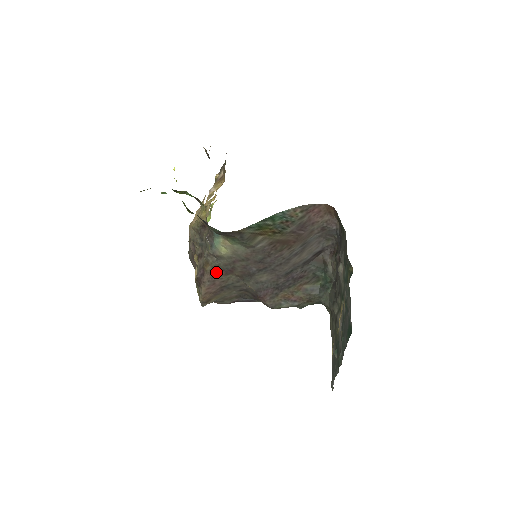
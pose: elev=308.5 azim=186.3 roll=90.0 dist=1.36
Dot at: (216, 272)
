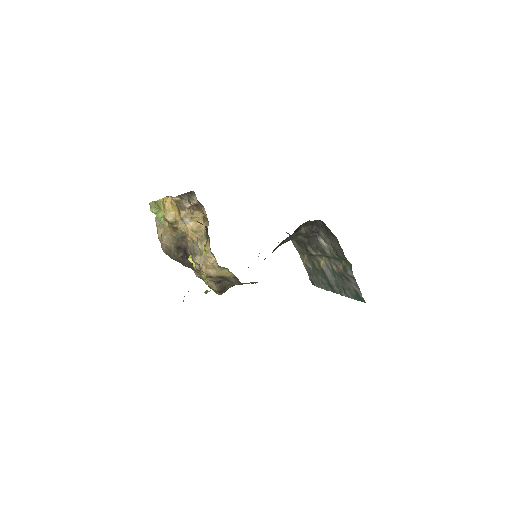
Dot at: occluded
